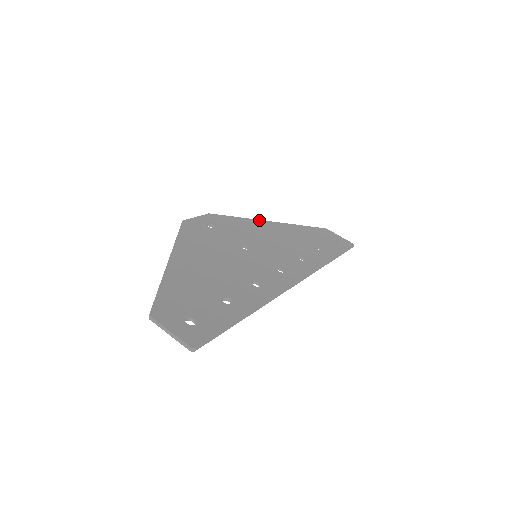
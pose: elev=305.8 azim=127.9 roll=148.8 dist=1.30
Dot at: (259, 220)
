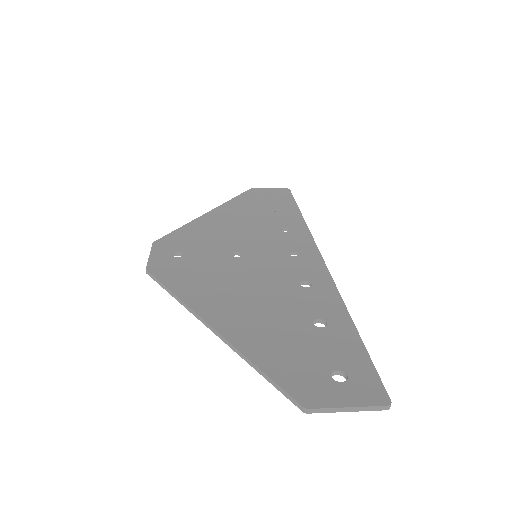
Dot at: (199, 217)
